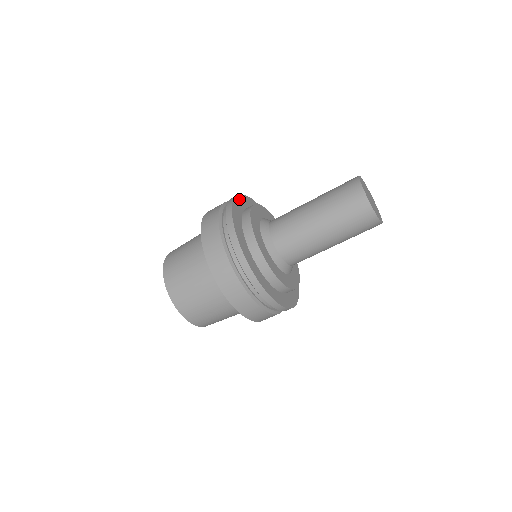
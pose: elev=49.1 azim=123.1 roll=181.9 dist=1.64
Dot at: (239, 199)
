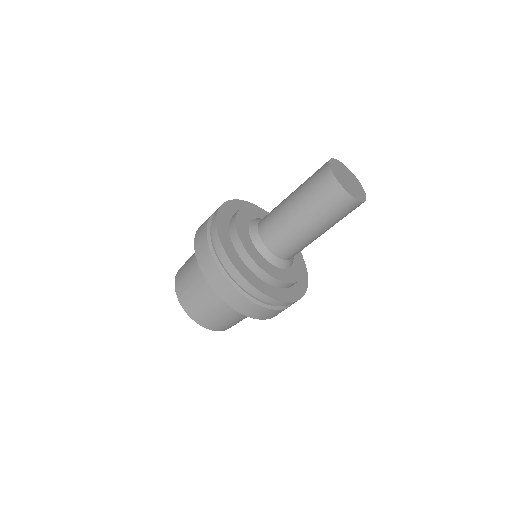
Dot at: (220, 219)
